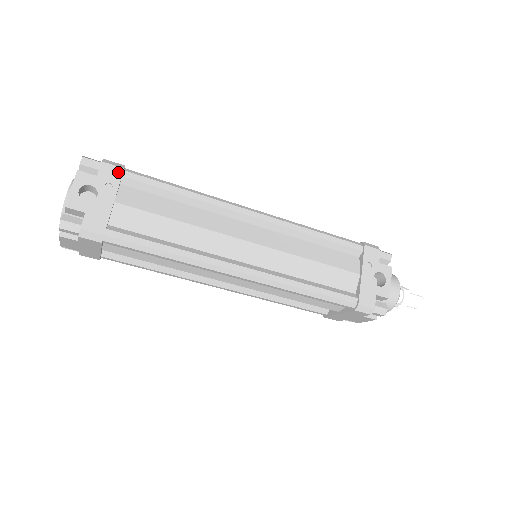
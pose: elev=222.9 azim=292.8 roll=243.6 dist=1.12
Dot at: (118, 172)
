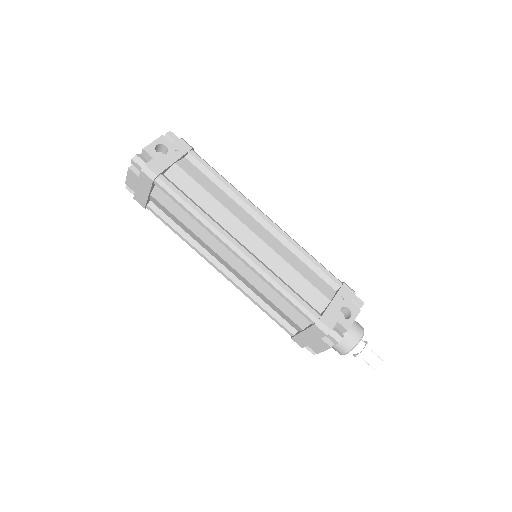
Dot at: (187, 148)
